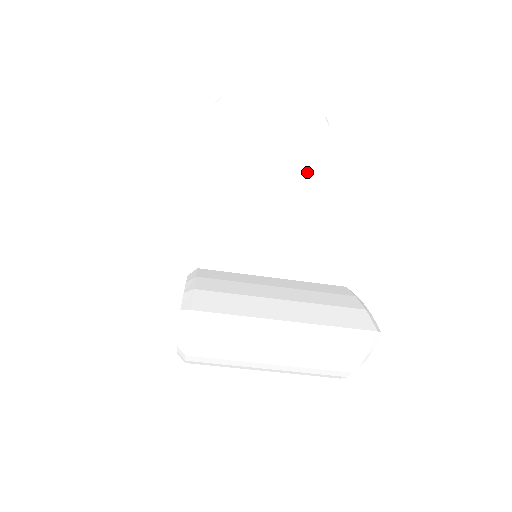
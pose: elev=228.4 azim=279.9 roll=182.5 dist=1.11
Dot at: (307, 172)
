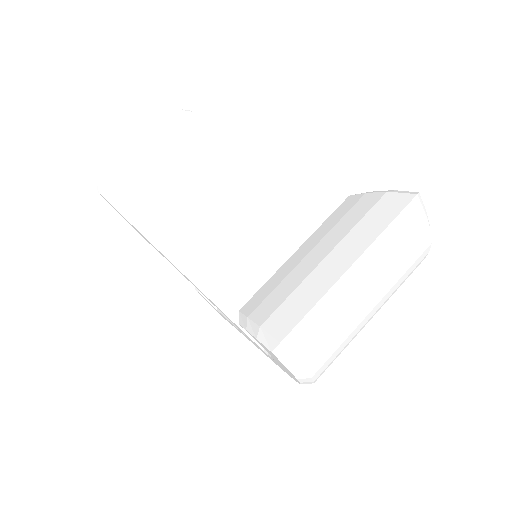
Dot at: (218, 159)
